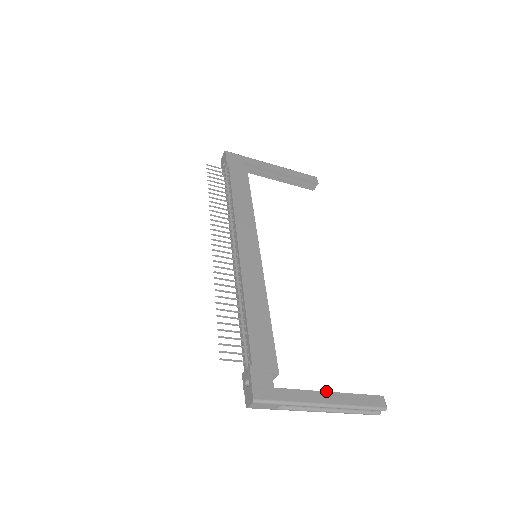
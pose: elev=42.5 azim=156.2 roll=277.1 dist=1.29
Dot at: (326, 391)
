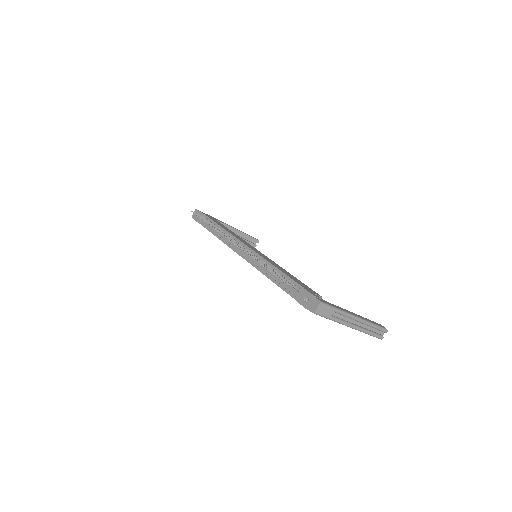
Dot at: (352, 312)
